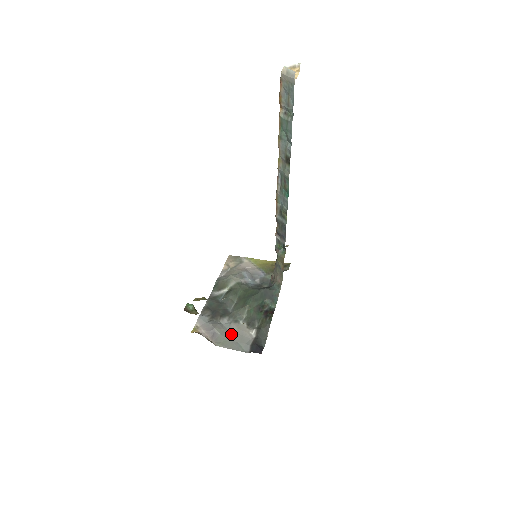
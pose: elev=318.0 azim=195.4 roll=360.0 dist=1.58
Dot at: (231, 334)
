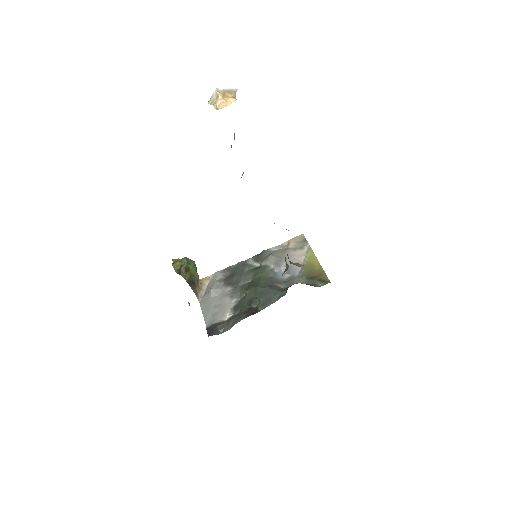
Dot at: (217, 303)
